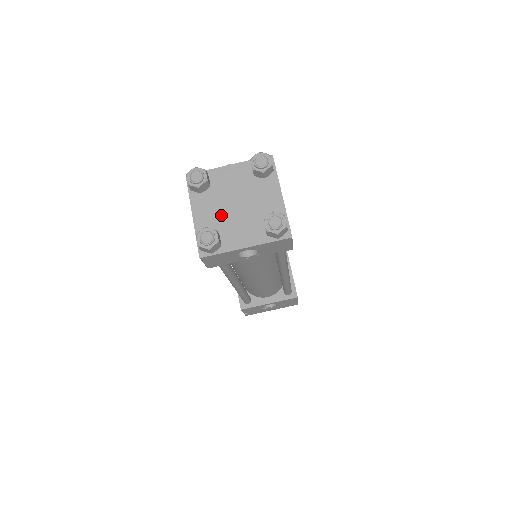
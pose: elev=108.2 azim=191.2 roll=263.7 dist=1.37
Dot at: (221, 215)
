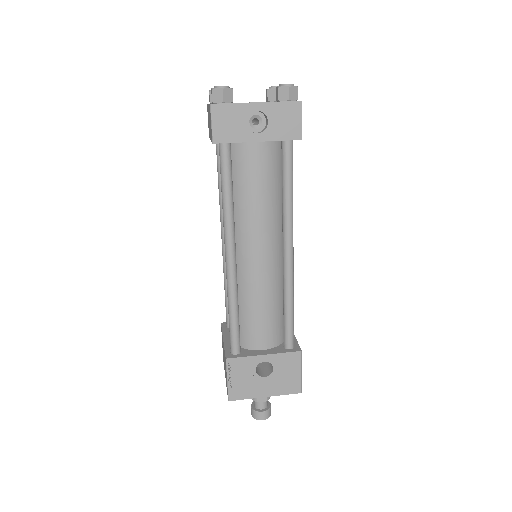
Dot at: occluded
